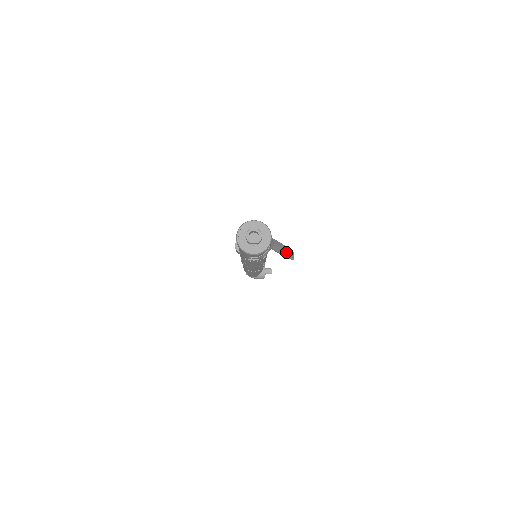
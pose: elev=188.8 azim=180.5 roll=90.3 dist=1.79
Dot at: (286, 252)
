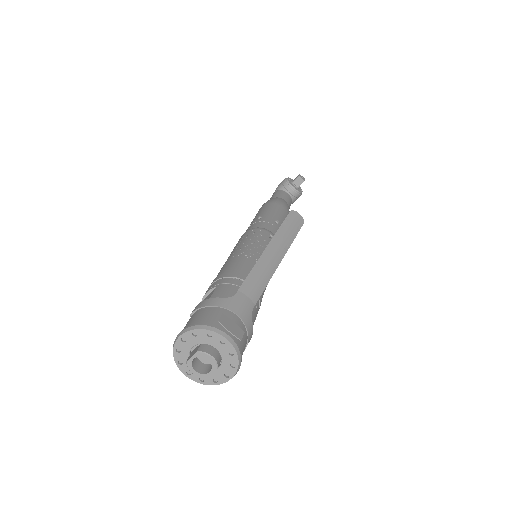
Dot at: (281, 245)
